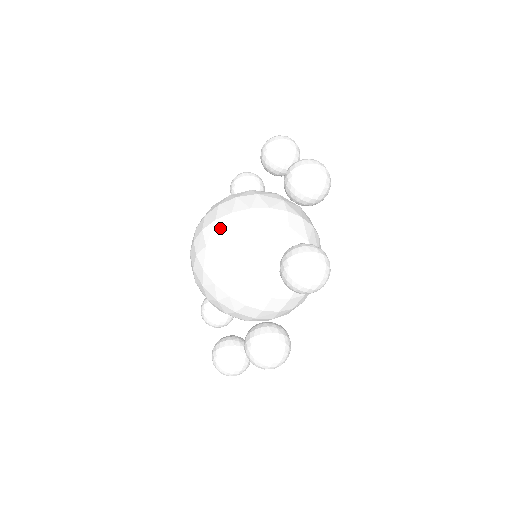
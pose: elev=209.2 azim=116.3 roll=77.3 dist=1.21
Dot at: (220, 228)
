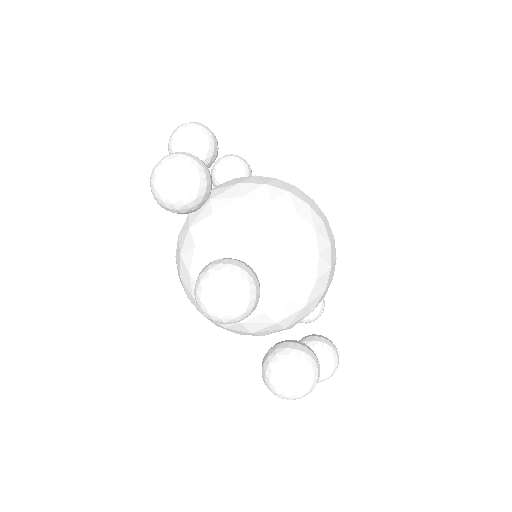
Dot at: occluded
